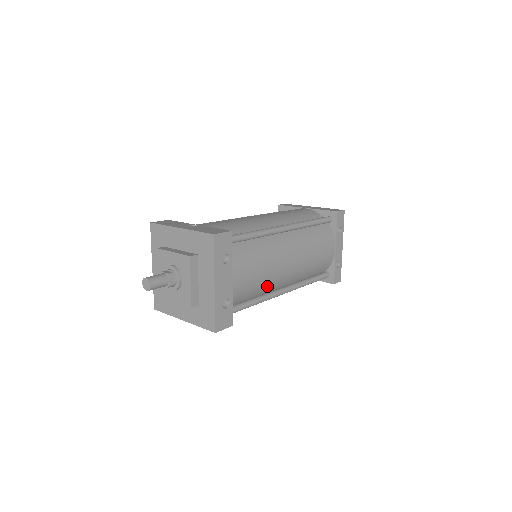
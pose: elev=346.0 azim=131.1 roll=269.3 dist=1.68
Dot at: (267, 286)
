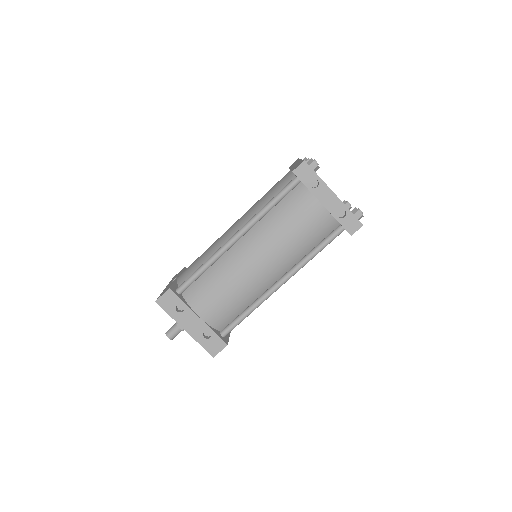
Dot at: (251, 294)
